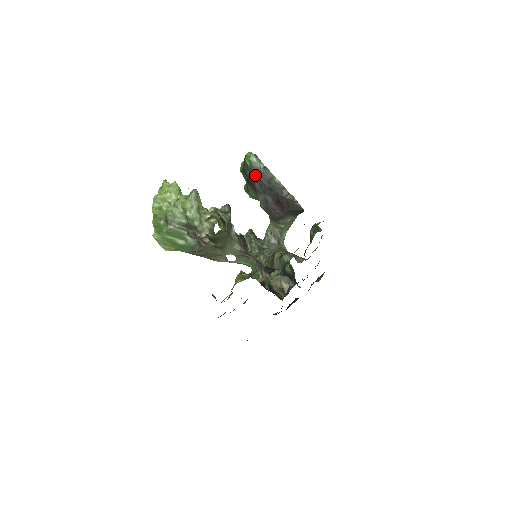
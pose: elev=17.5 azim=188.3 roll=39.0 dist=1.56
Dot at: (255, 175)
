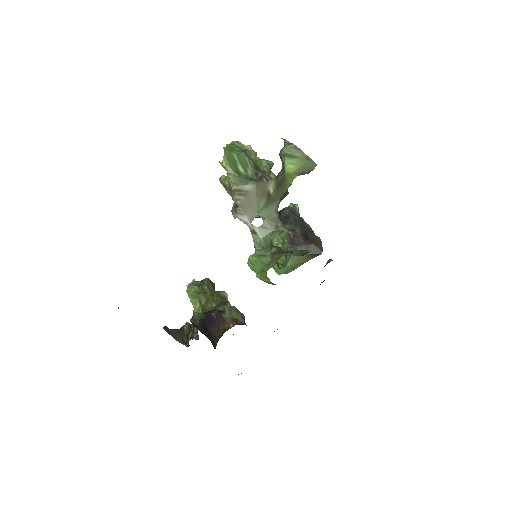
Dot at: (293, 214)
